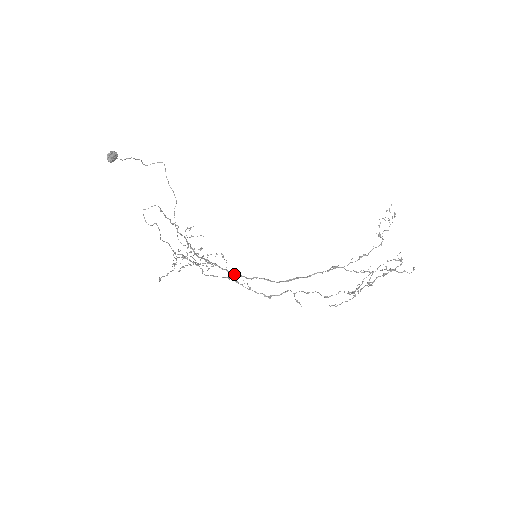
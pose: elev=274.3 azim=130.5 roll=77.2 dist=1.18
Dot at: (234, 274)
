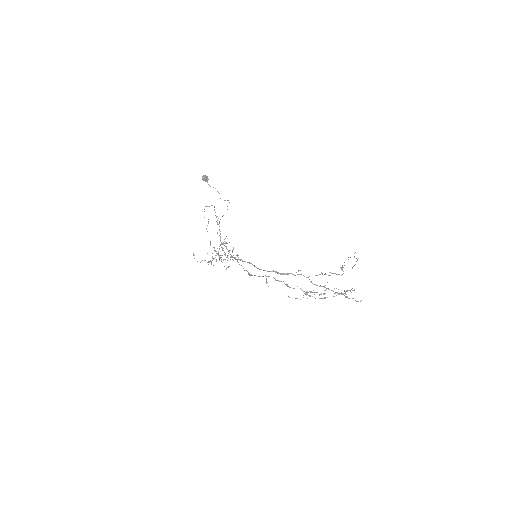
Dot at: (237, 259)
